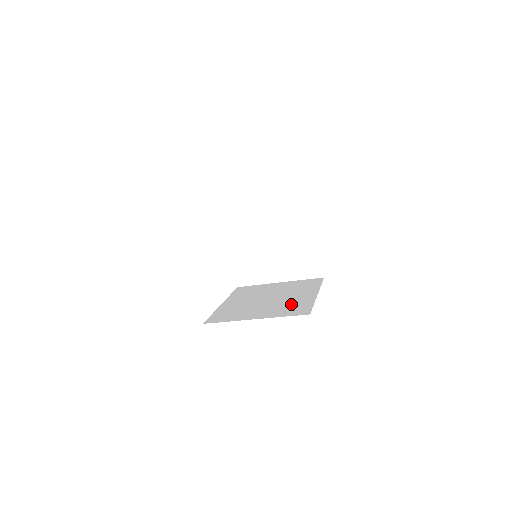
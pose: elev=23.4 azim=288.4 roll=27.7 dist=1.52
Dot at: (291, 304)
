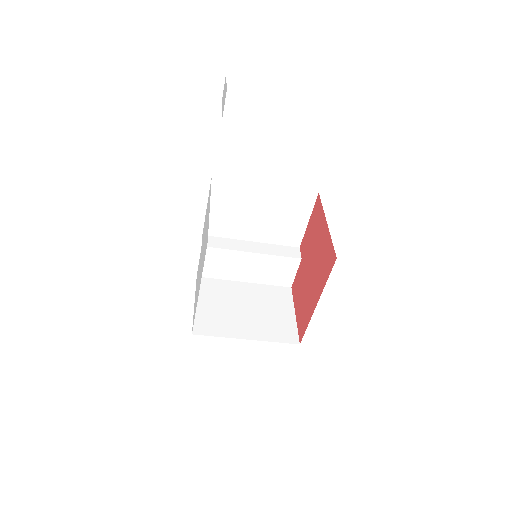
Dot at: occluded
